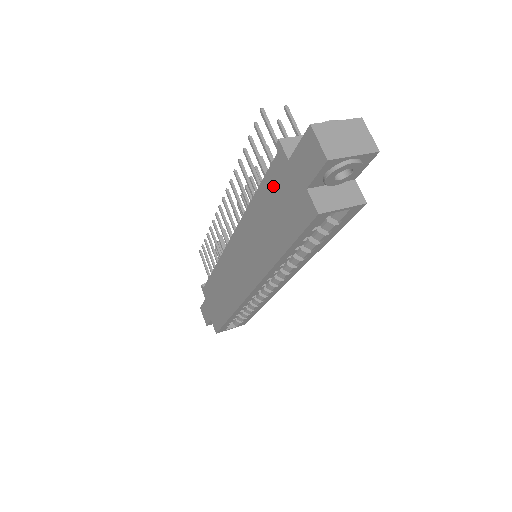
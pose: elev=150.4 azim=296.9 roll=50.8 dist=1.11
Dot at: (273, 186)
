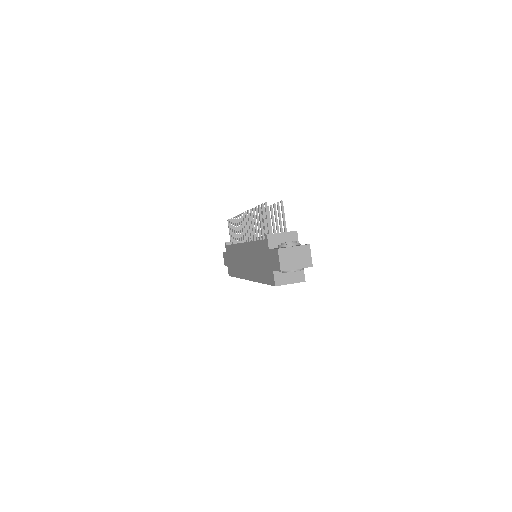
Dot at: (262, 250)
